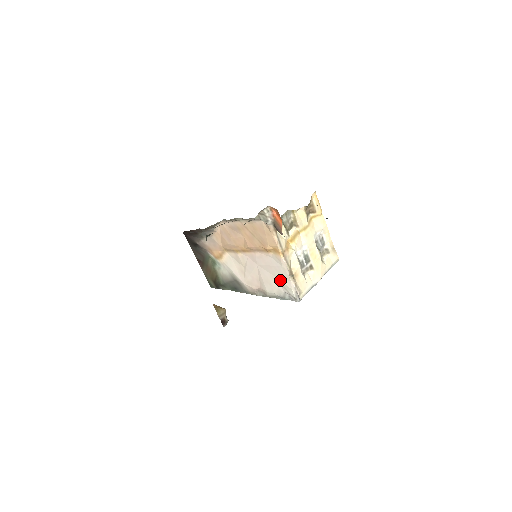
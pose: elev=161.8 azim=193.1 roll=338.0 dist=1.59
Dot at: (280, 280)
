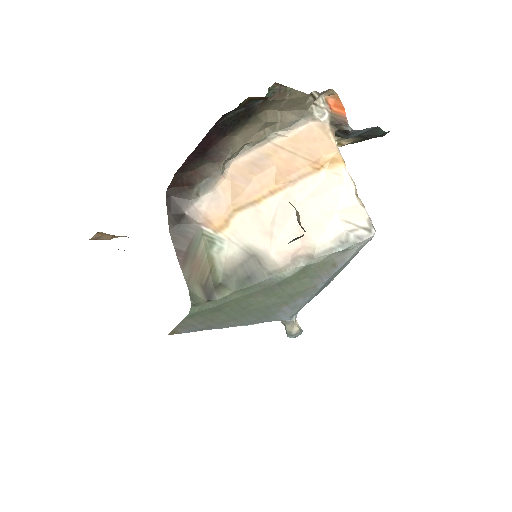
Dot at: (340, 211)
